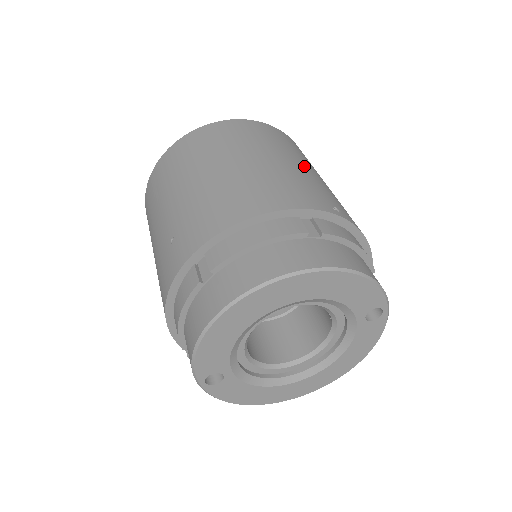
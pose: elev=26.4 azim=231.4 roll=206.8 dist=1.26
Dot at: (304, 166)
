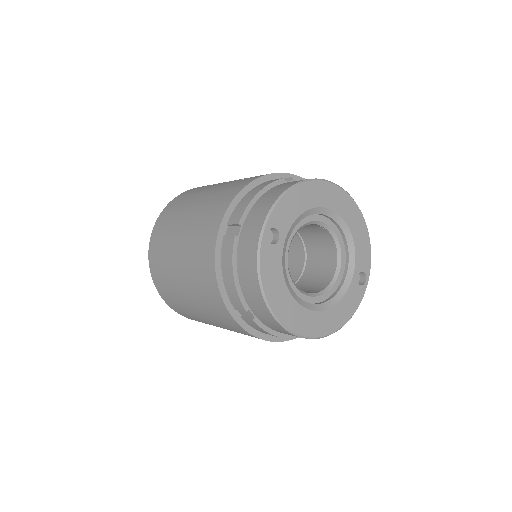
Dot at: occluded
